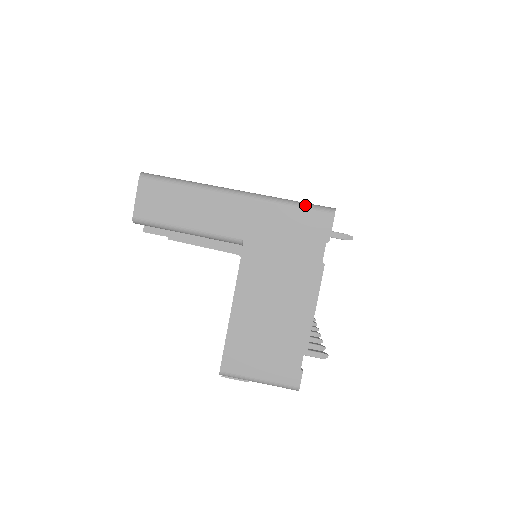
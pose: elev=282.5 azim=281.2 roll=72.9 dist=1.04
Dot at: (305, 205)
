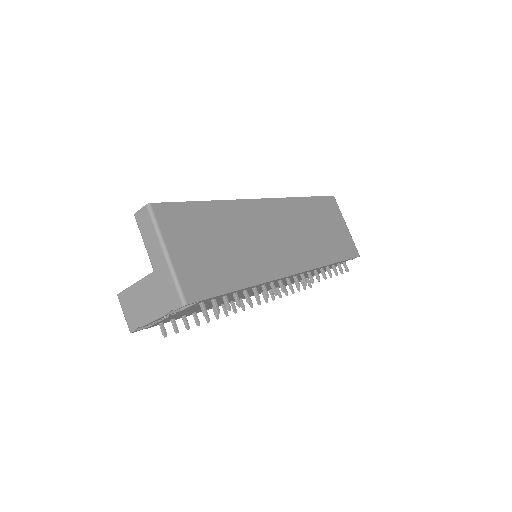
Dot at: (179, 289)
